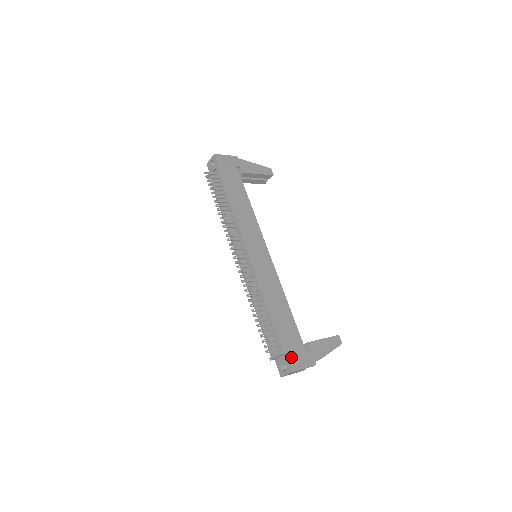
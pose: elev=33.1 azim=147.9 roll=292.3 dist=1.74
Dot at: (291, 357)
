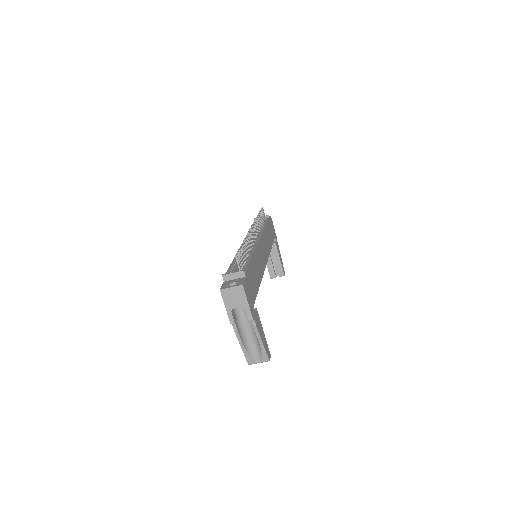
Dot at: (247, 284)
